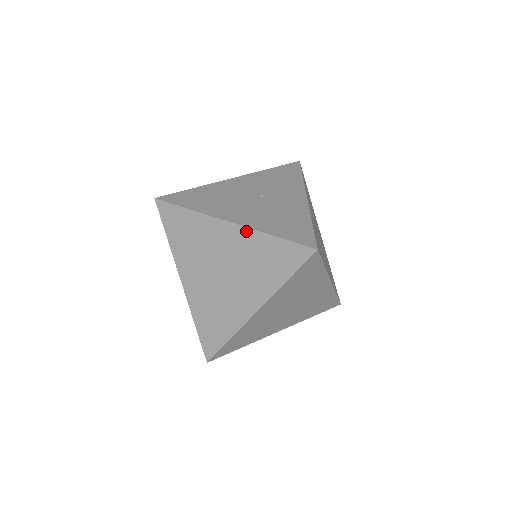
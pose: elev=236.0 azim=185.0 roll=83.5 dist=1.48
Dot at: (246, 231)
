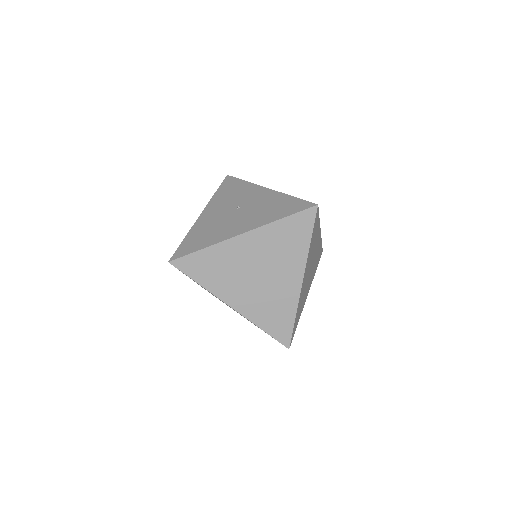
Dot at: (259, 230)
